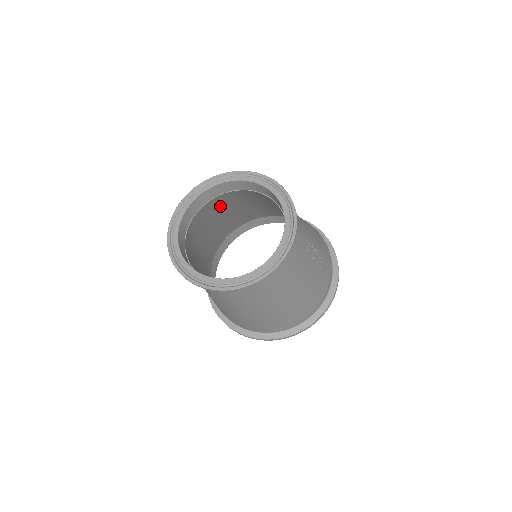
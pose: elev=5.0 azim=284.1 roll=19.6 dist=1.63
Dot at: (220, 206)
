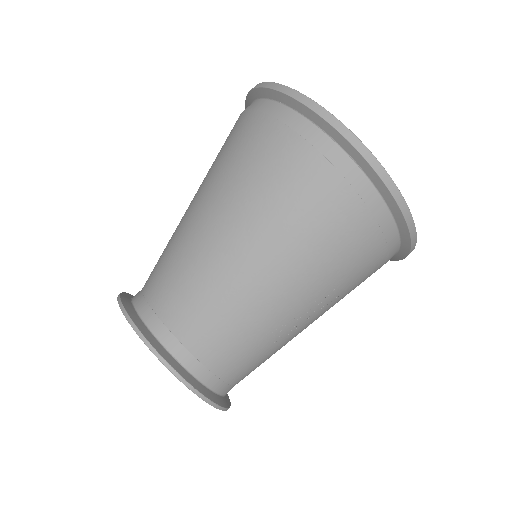
Dot at: occluded
